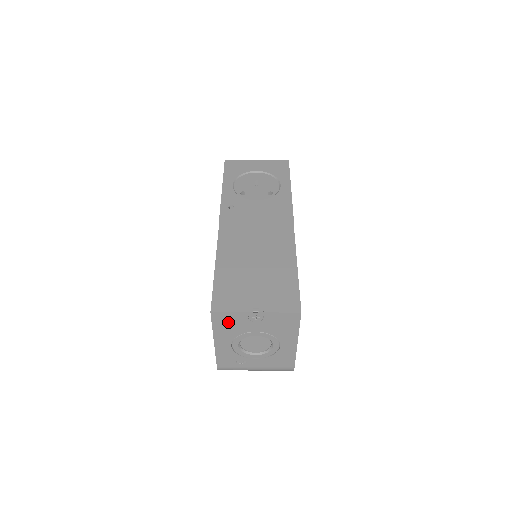
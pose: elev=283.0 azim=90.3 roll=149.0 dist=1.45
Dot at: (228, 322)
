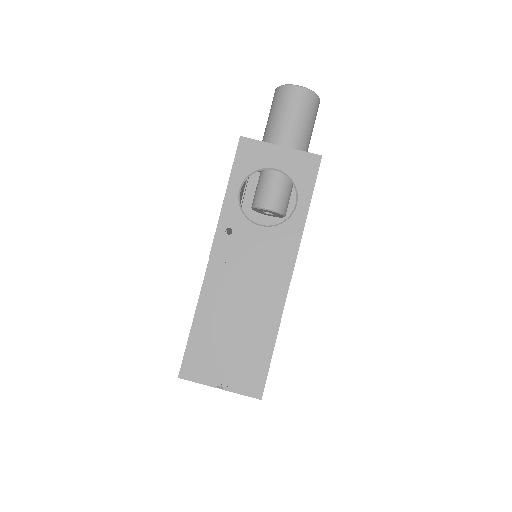
Dot at: occluded
